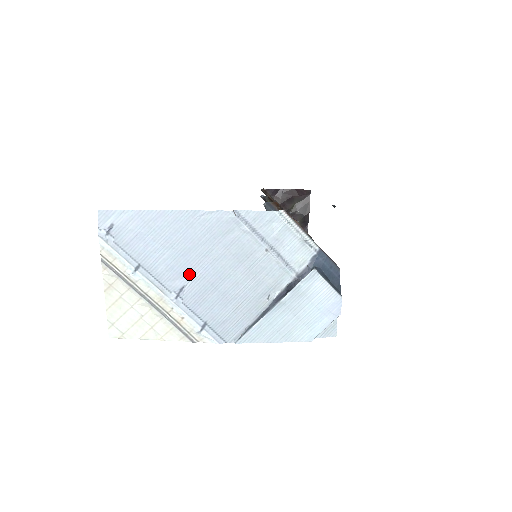
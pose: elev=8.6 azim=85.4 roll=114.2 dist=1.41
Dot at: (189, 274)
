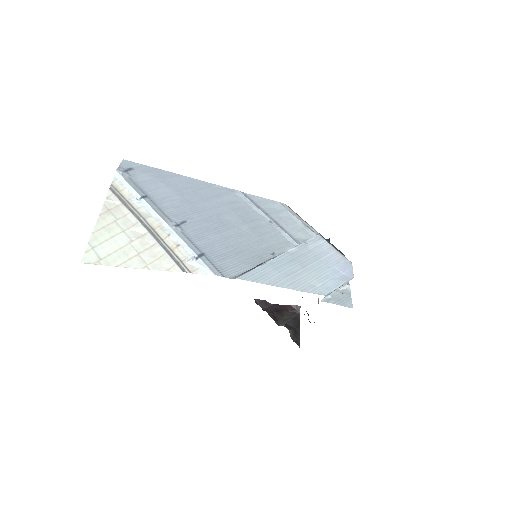
Dot at: (193, 215)
